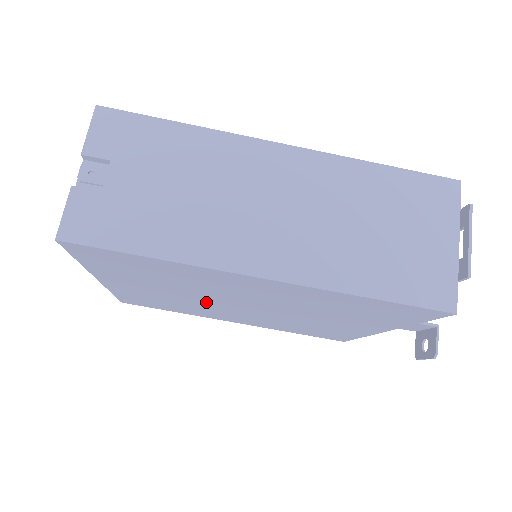
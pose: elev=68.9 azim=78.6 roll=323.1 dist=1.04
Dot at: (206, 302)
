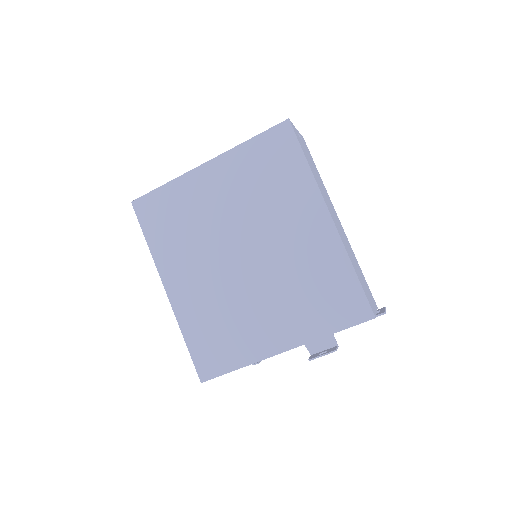
Dot at: (224, 234)
